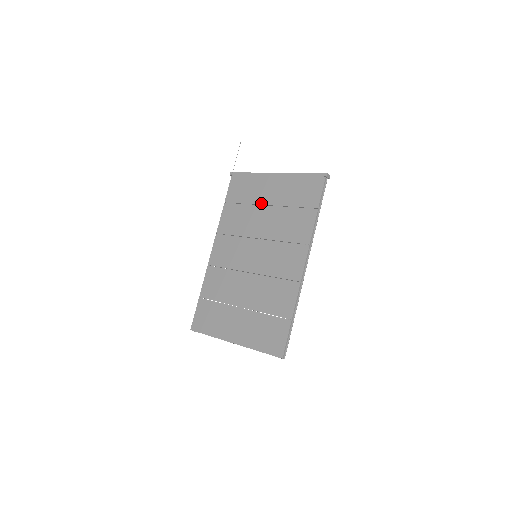
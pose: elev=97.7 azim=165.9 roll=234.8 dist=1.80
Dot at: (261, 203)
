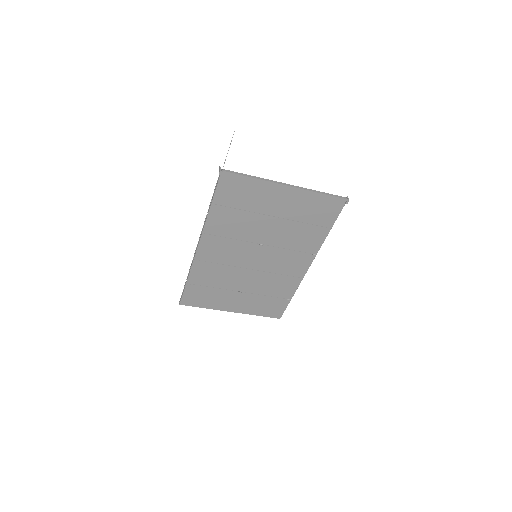
Dot at: (265, 213)
